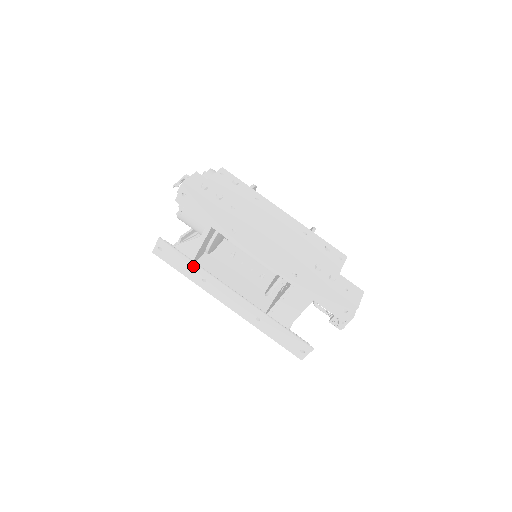
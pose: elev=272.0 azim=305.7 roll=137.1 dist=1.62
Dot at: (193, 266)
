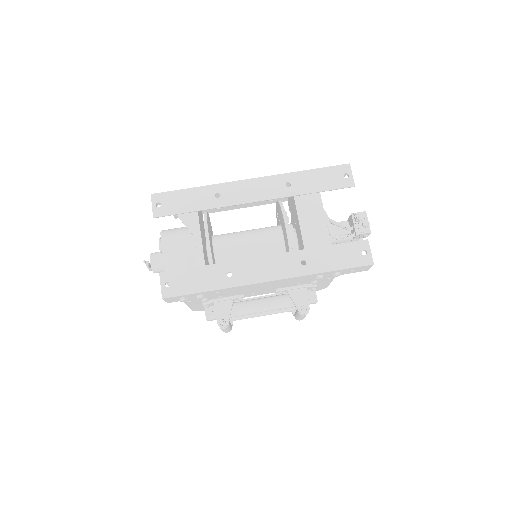
Dot at: (209, 269)
